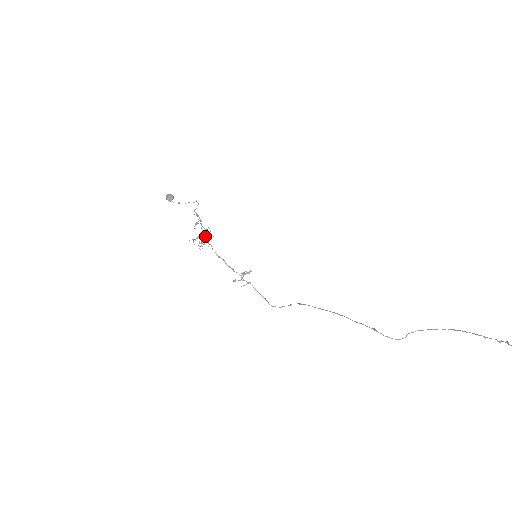
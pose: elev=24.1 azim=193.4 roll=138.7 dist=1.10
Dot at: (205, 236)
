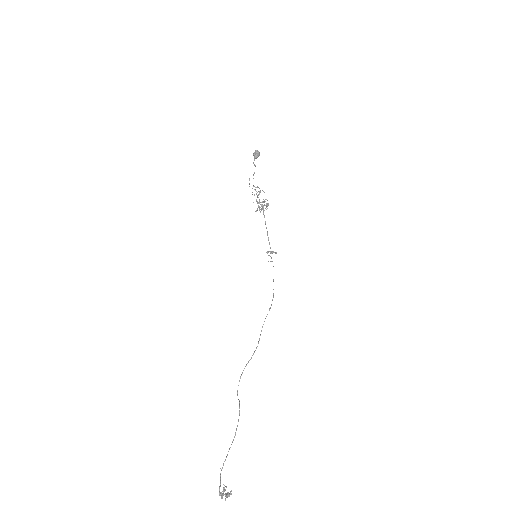
Dot at: (262, 205)
